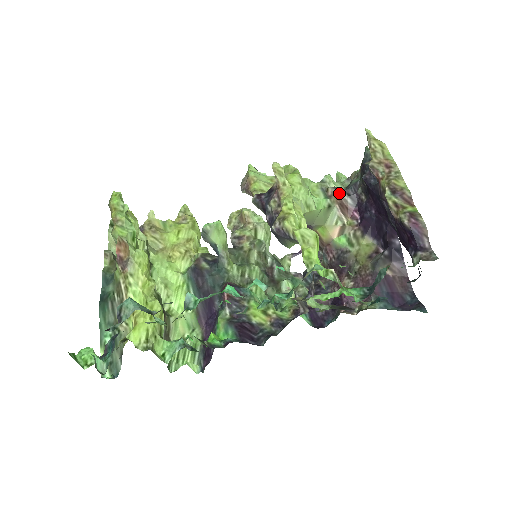
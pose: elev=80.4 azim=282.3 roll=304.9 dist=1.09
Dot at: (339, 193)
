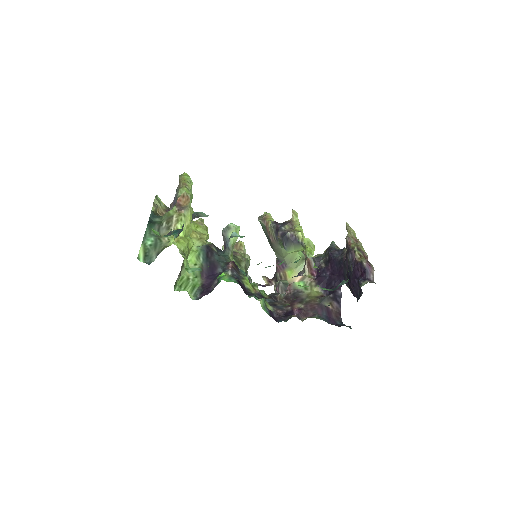
Dot at: occluded
